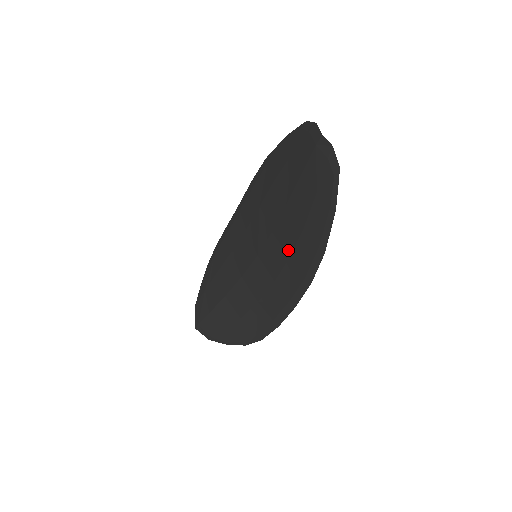
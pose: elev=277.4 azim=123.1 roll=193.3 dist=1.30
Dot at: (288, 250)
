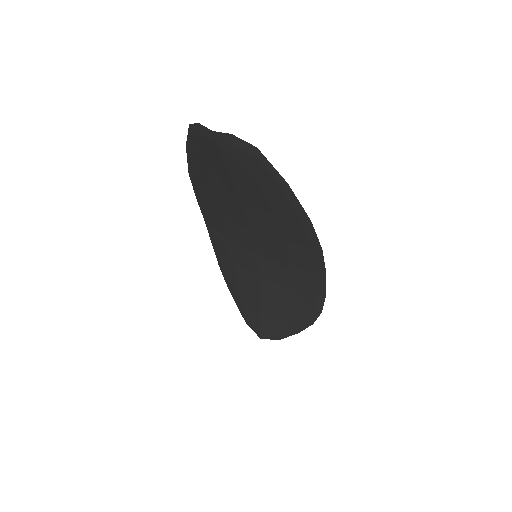
Dot at: (277, 237)
